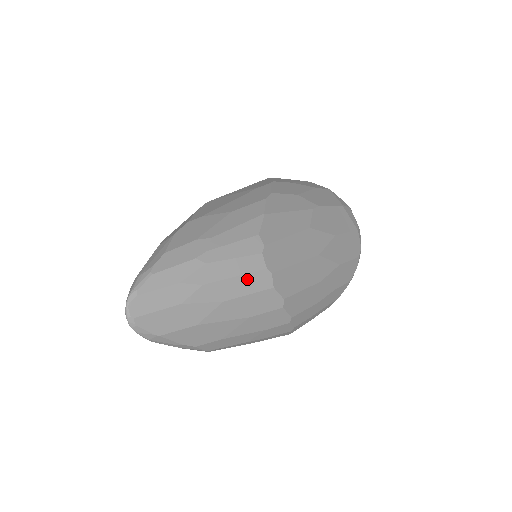
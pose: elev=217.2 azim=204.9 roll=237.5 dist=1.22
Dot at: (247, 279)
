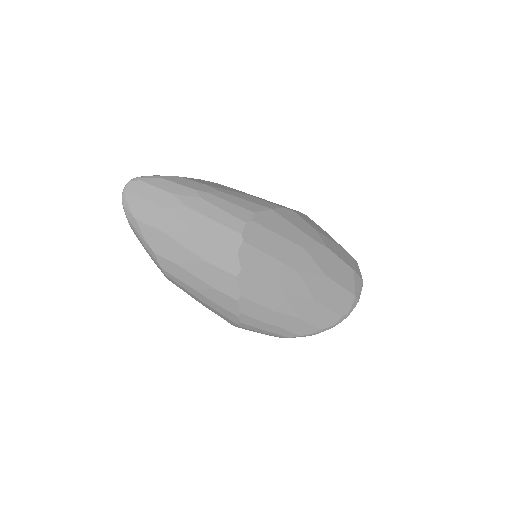
Dot at: (221, 229)
